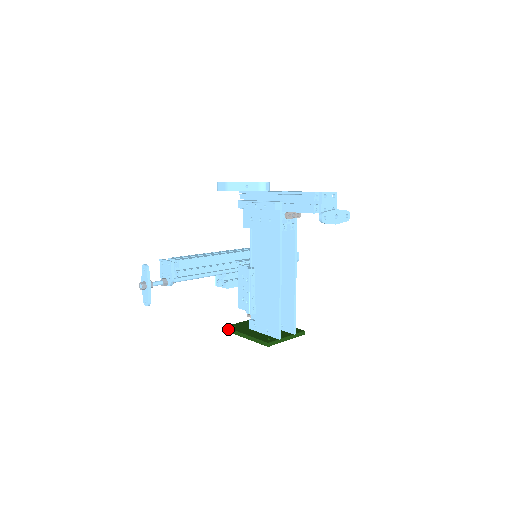
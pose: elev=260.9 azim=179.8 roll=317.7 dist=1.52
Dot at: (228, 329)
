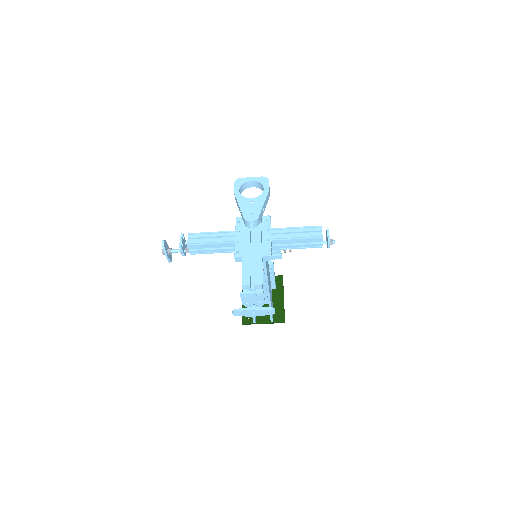
Dot at: occluded
